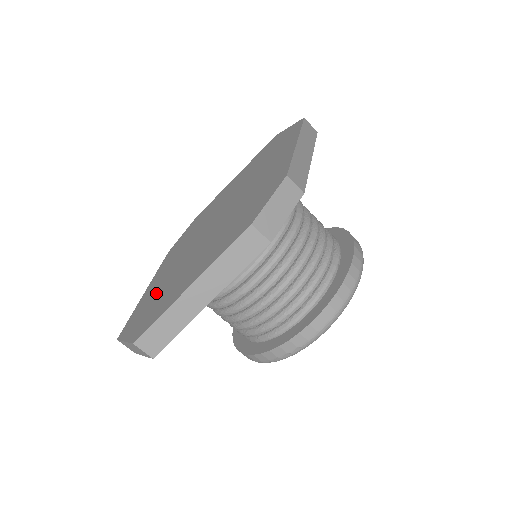
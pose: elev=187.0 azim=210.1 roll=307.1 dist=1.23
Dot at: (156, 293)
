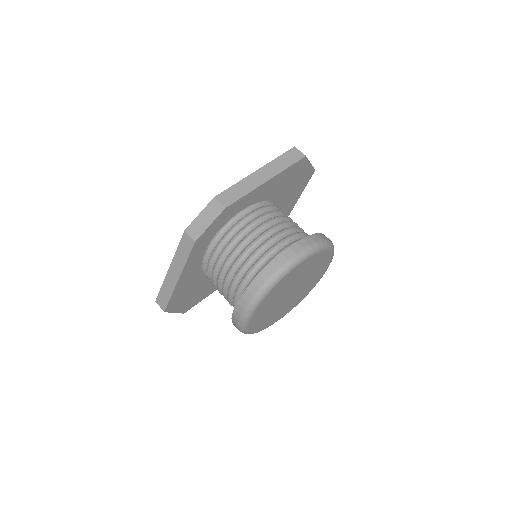
Dot at: occluded
